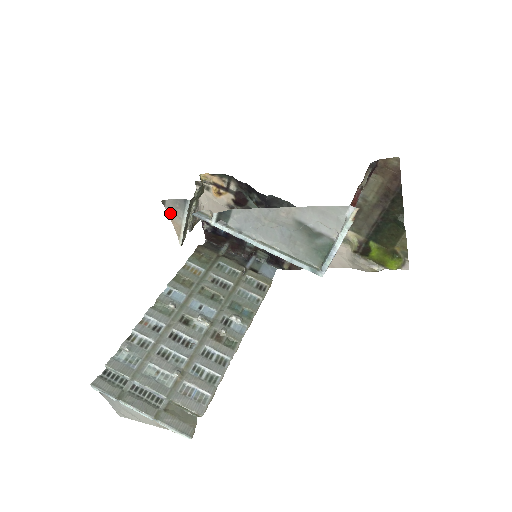
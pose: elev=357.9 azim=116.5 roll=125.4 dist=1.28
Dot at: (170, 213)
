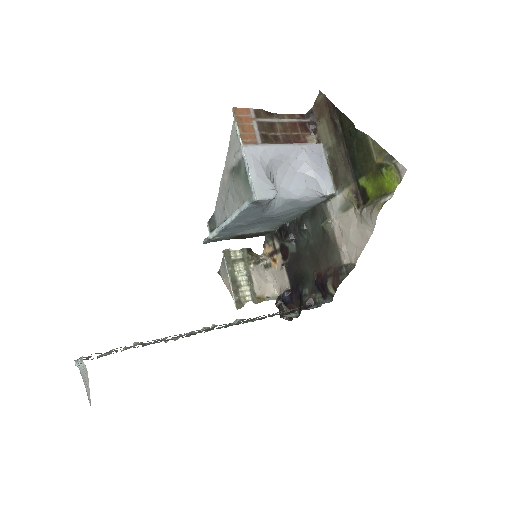
Dot at: (224, 280)
